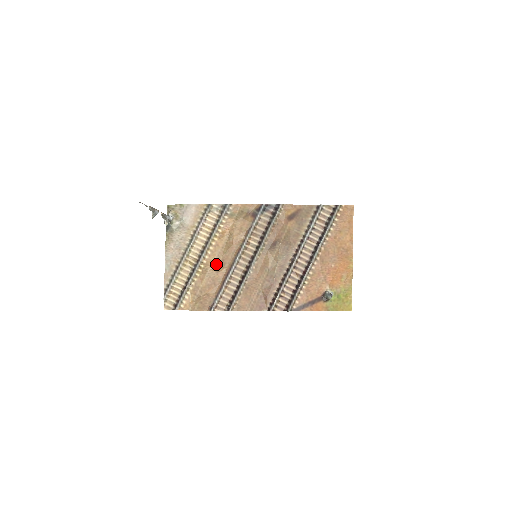
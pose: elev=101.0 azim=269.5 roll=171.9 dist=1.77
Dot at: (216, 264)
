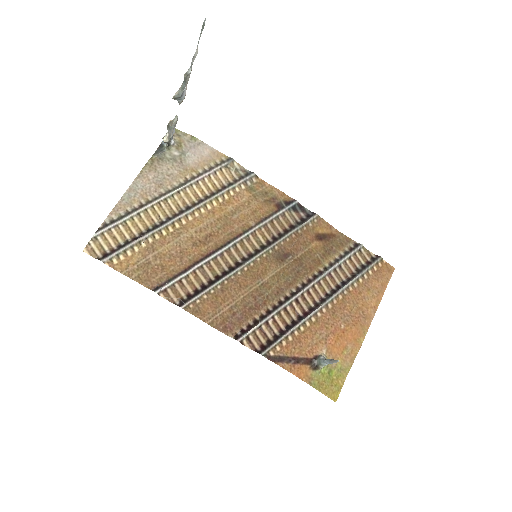
Dot at: (198, 234)
